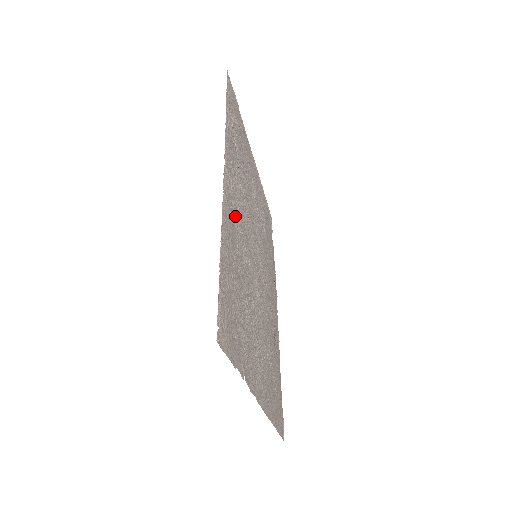
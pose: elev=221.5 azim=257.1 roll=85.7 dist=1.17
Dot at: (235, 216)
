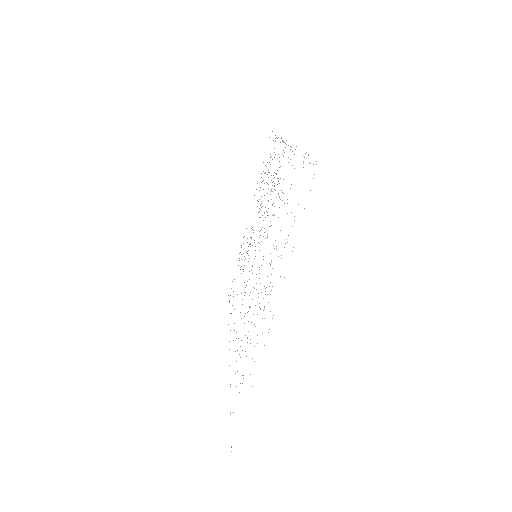
Dot at: occluded
